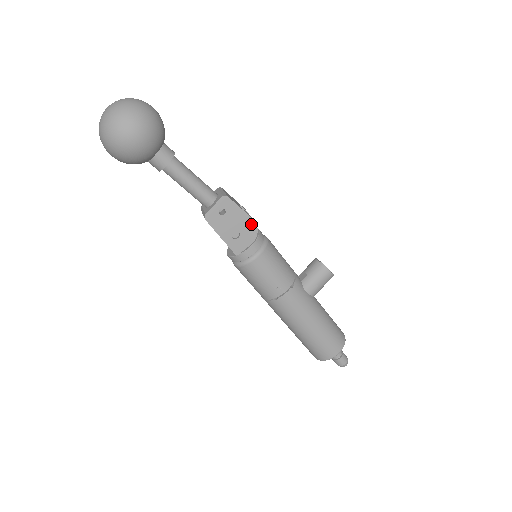
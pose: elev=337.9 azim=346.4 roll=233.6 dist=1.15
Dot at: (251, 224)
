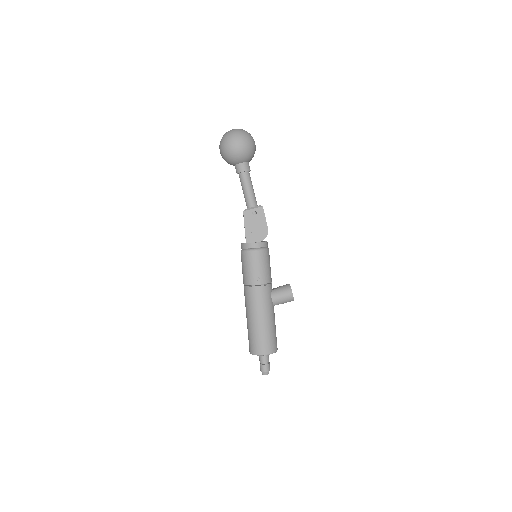
Dot at: (265, 230)
